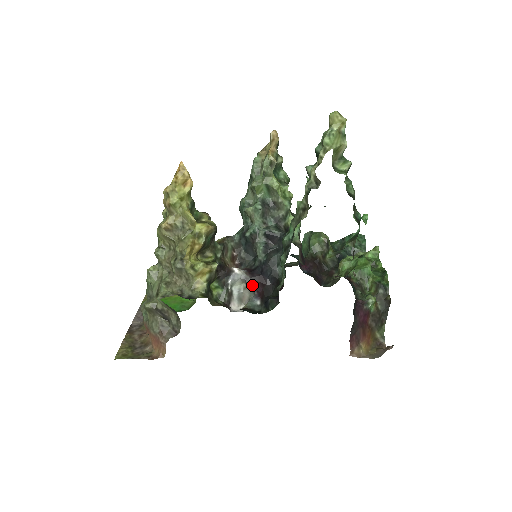
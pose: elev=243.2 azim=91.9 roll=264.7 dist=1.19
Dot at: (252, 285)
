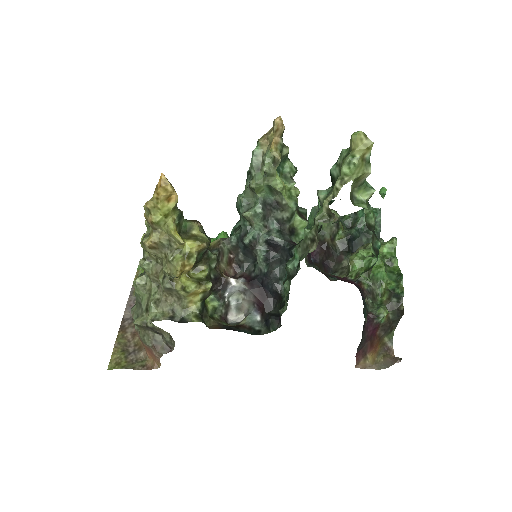
Dot at: (251, 298)
